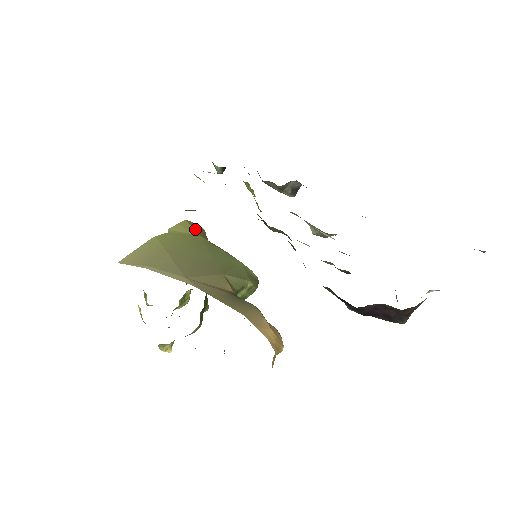
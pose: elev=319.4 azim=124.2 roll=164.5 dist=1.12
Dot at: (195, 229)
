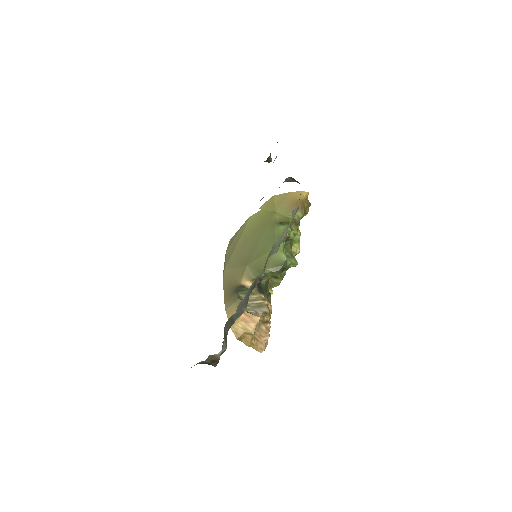
Dot at: (276, 204)
